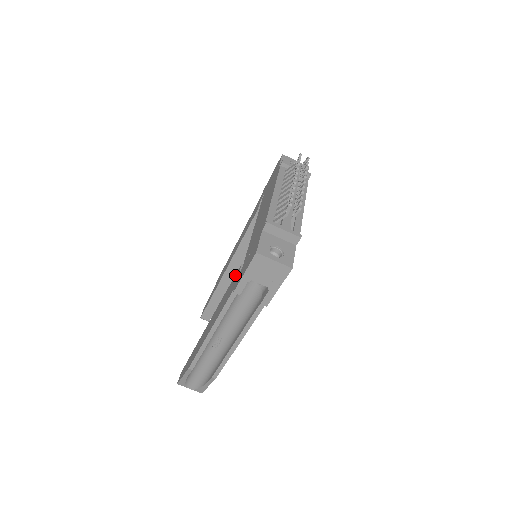
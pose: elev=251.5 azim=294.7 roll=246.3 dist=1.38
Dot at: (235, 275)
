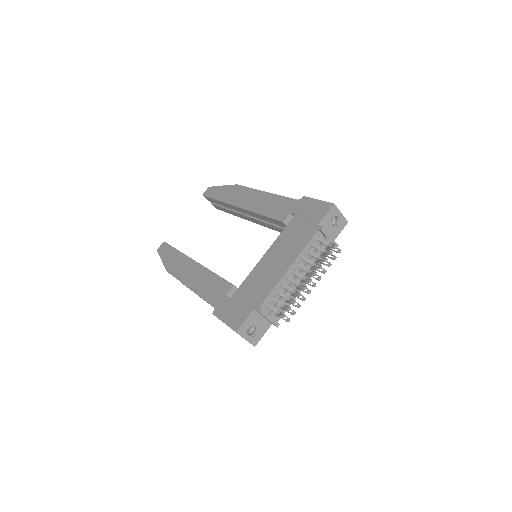
Dot at: (226, 282)
